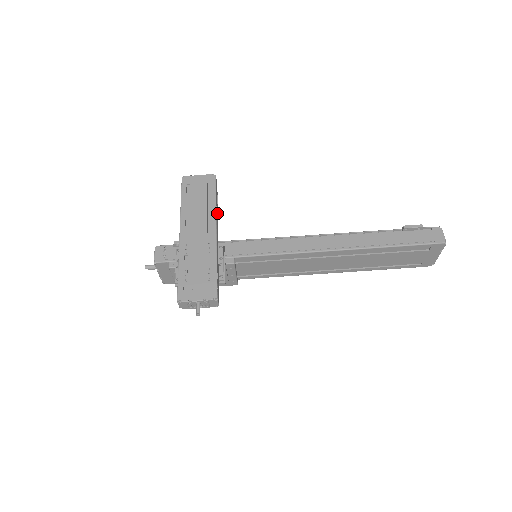
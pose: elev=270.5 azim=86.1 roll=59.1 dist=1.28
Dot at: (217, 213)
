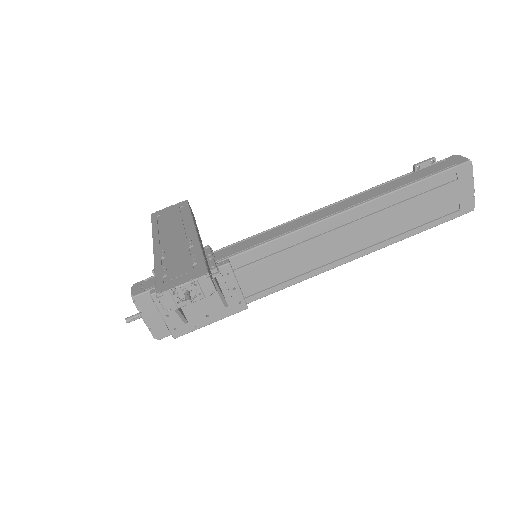
Dot at: occluded
